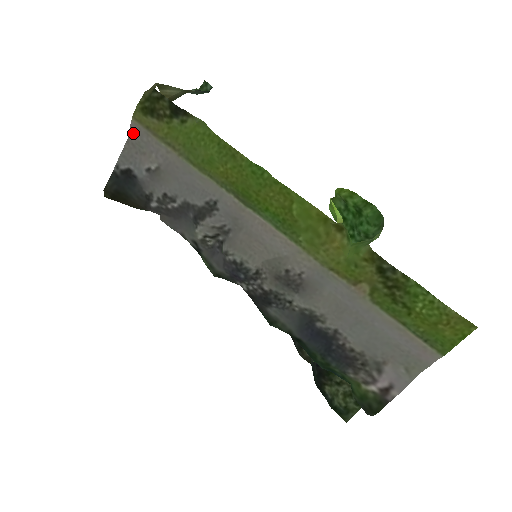
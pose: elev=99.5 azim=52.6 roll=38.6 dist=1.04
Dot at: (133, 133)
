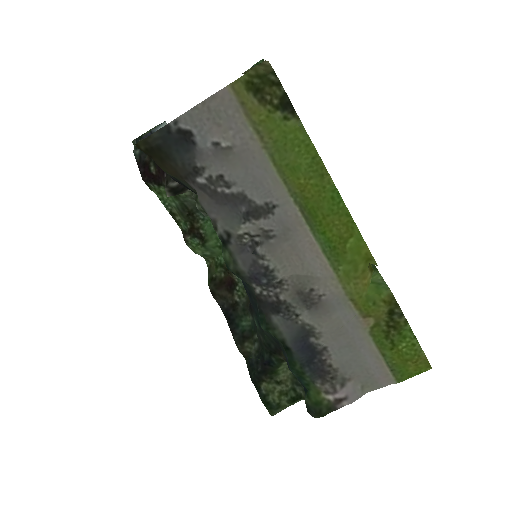
Dot at: (219, 98)
